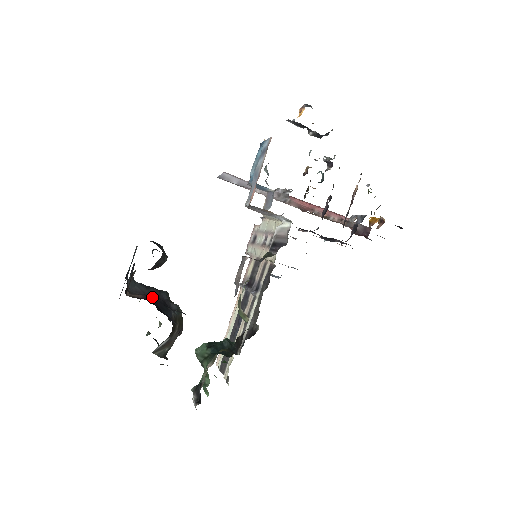
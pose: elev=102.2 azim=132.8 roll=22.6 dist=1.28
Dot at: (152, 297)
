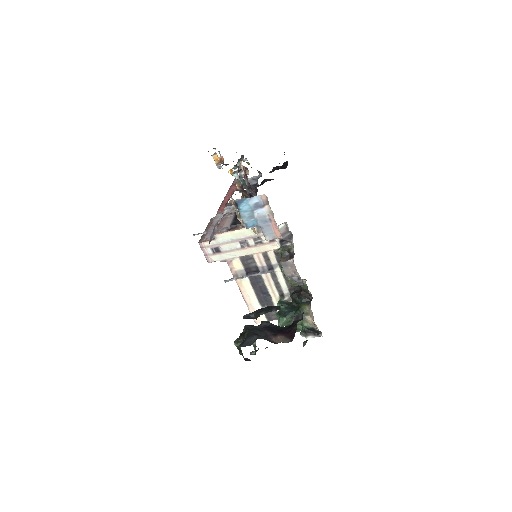
Dot at: (267, 333)
